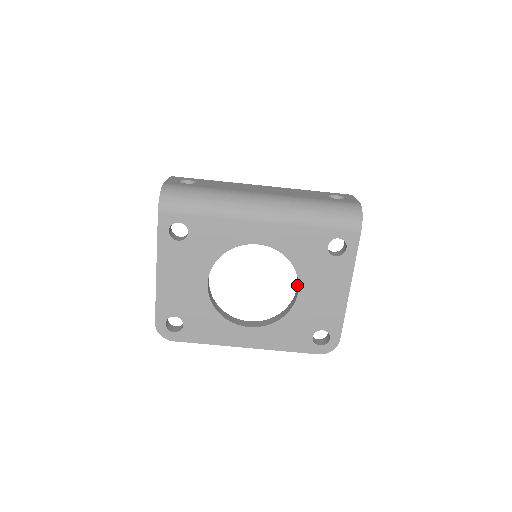
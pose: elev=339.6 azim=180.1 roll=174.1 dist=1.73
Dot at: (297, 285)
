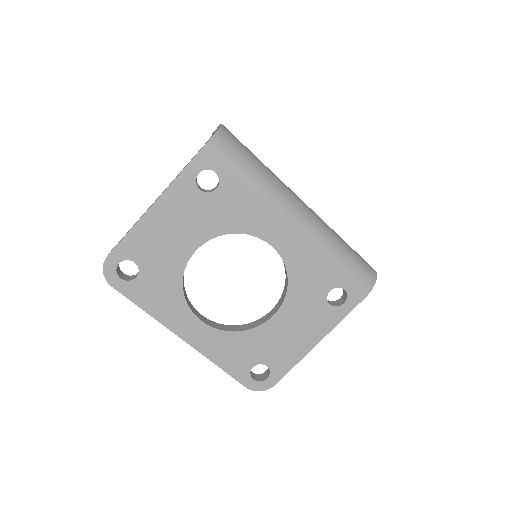
Dot at: (273, 308)
